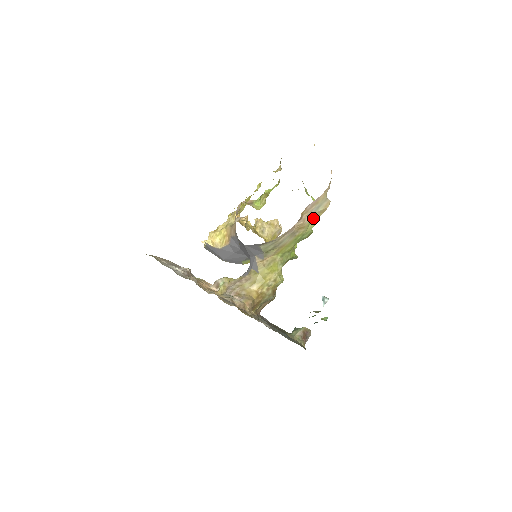
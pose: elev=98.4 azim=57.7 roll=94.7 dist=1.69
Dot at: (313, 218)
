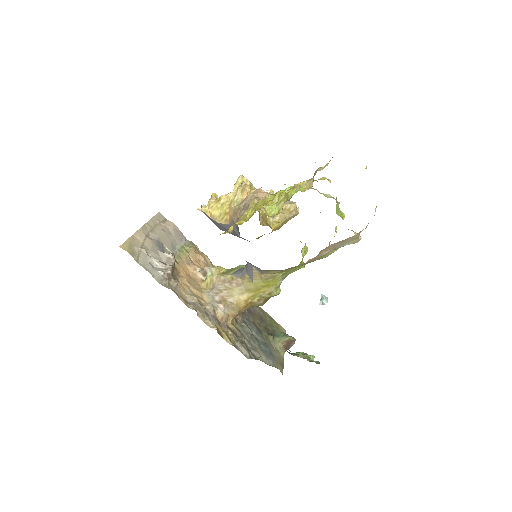
Dot at: (334, 249)
